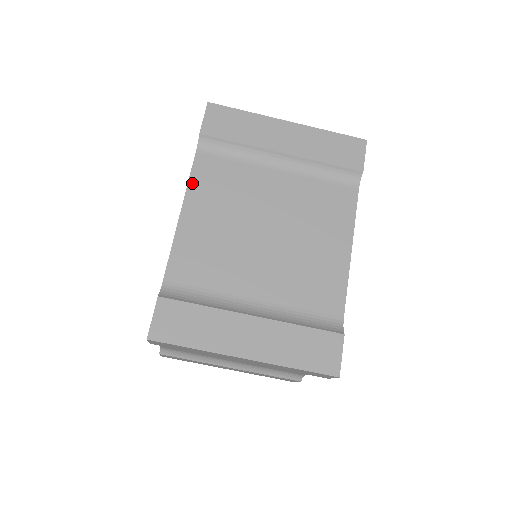
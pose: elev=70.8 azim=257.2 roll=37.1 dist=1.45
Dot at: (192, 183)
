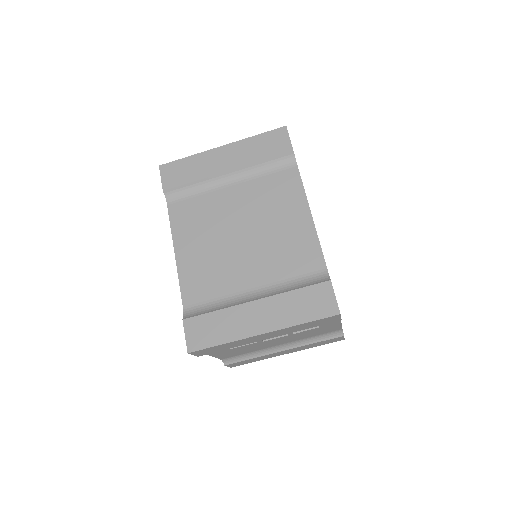
Dot at: (174, 228)
